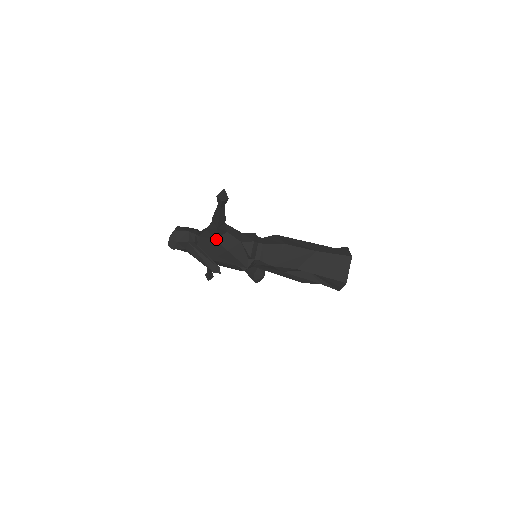
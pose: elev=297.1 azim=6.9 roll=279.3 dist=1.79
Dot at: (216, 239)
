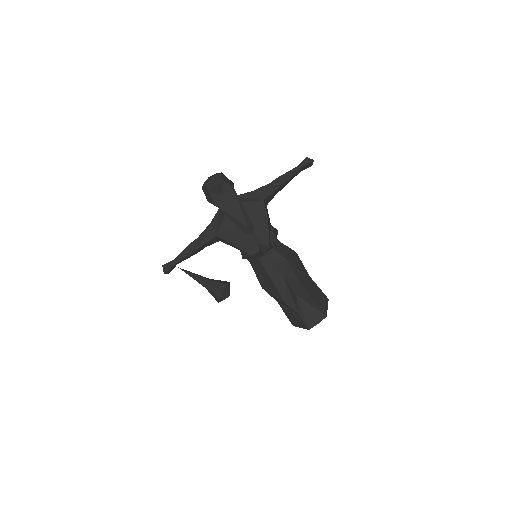
Dot at: (264, 200)
